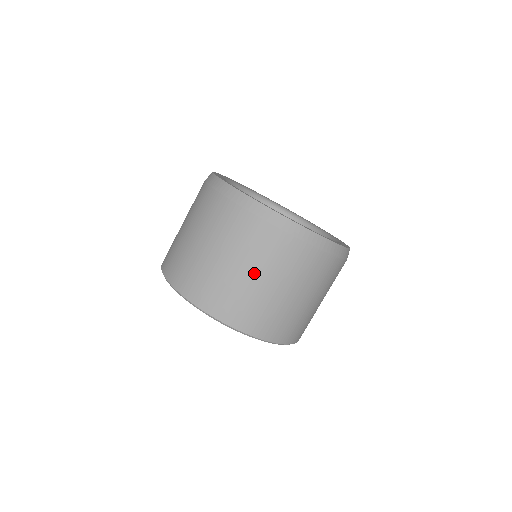
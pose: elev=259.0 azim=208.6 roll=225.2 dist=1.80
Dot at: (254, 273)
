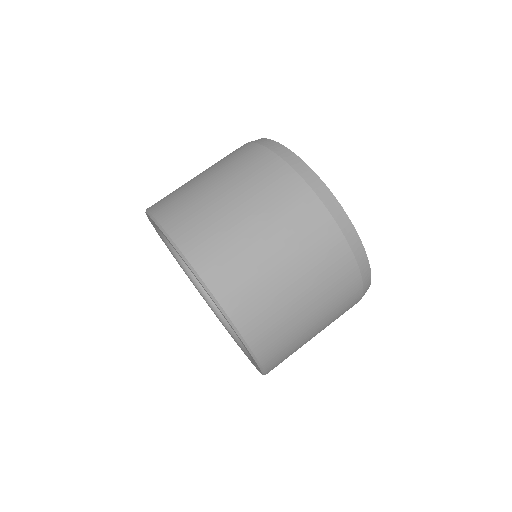
Dot at: (292, 270)
